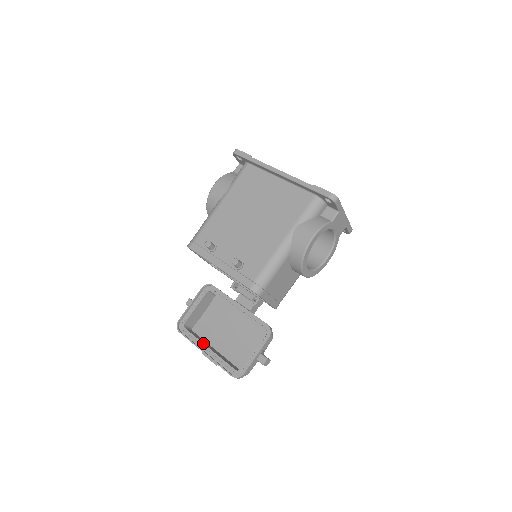
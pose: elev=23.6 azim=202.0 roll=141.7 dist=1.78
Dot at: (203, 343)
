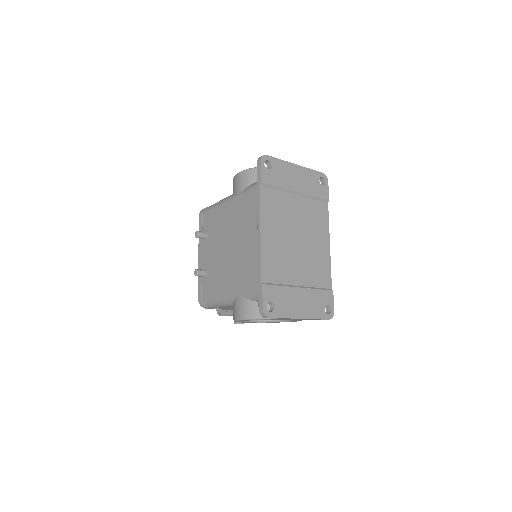
Dot at: occluded
